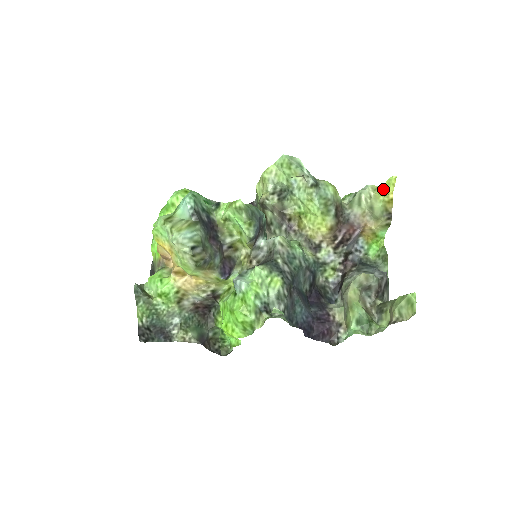
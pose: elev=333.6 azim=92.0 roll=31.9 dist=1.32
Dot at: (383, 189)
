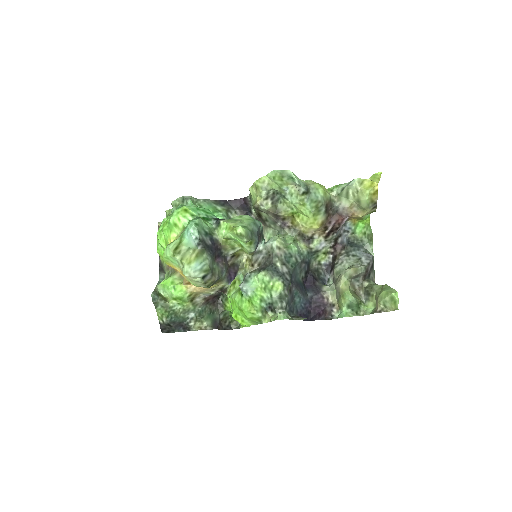
Dot at: (369, 181)
